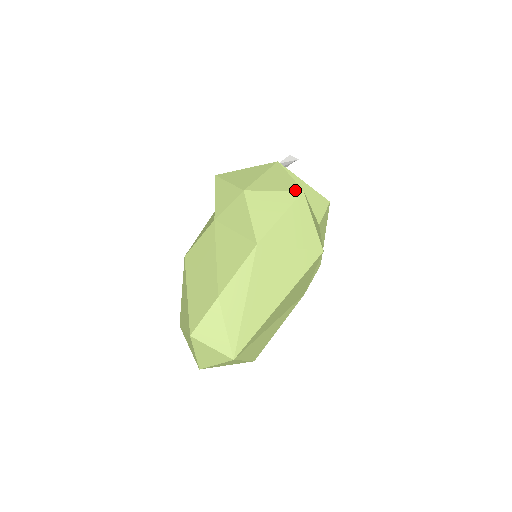
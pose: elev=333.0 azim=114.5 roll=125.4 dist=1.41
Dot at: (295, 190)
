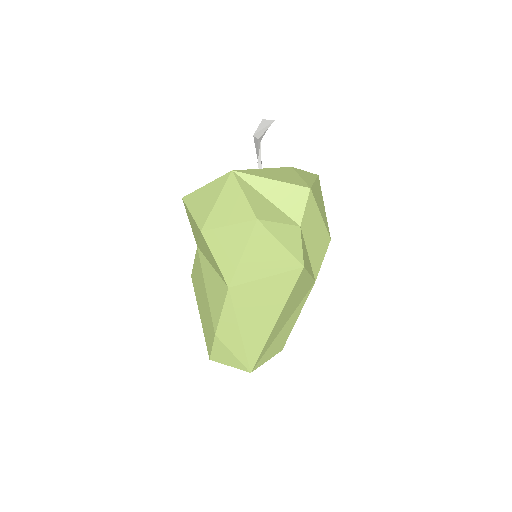
Dot at: (249, 220)
